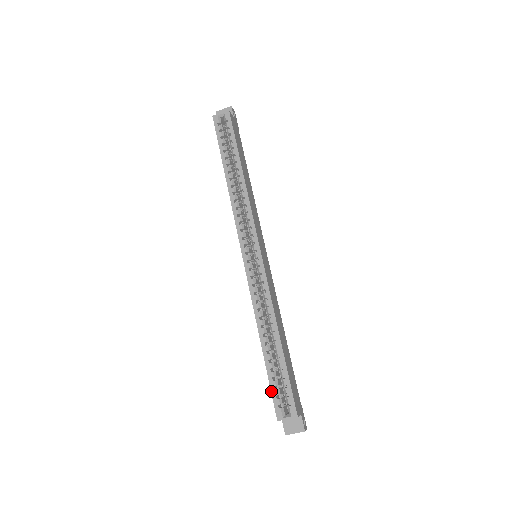
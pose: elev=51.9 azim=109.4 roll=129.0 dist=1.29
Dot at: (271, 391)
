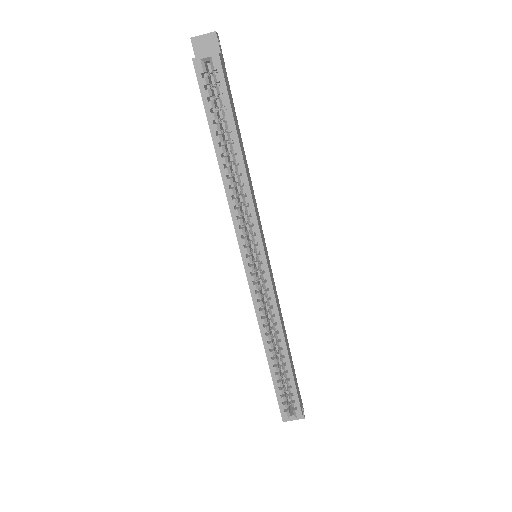
Dot at: (277, 399)
